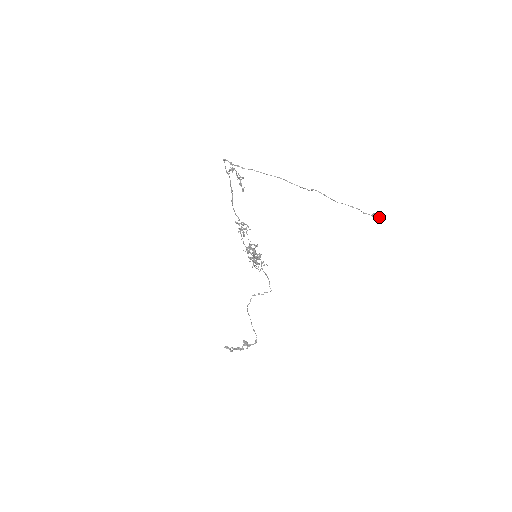
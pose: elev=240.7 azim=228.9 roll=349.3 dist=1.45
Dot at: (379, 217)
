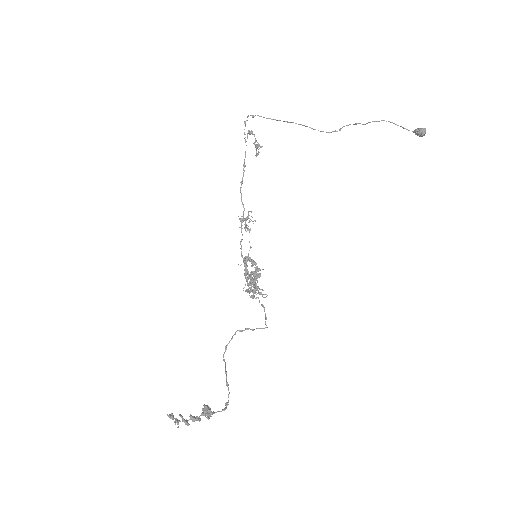
Dot at: (423, 129)
